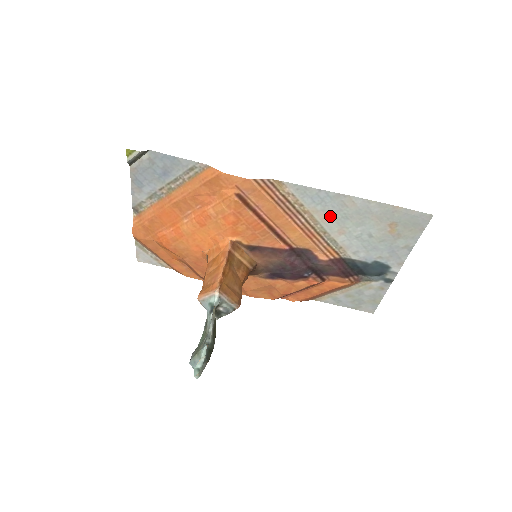
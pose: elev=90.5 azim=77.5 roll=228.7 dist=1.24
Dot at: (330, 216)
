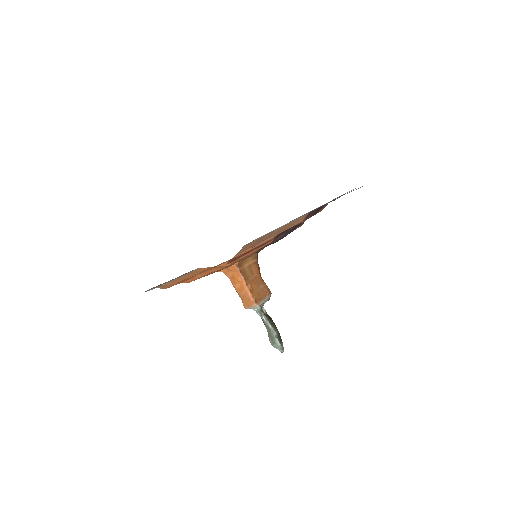
Dot at: occluded
